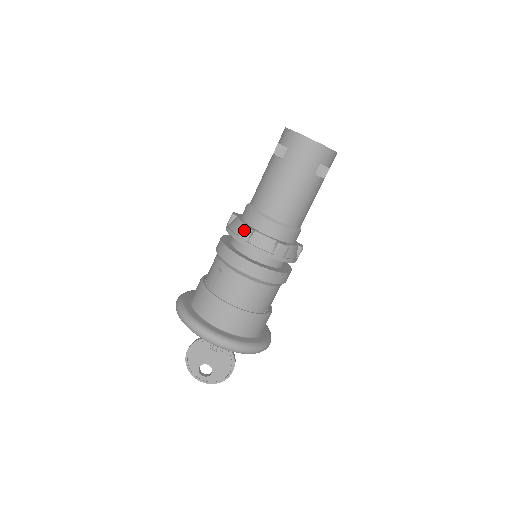
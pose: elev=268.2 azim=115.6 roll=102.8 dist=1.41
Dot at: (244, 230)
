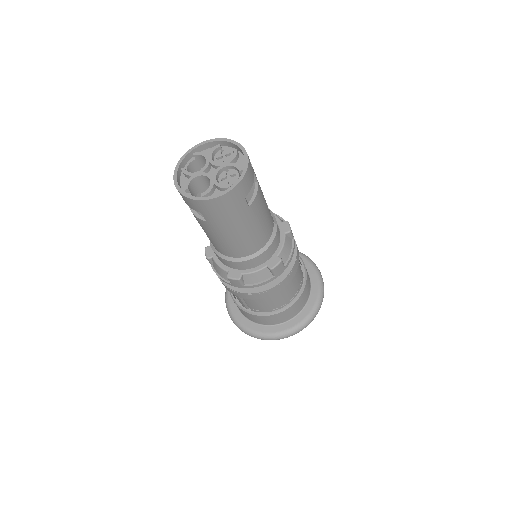
Dot at: (233, 281)
